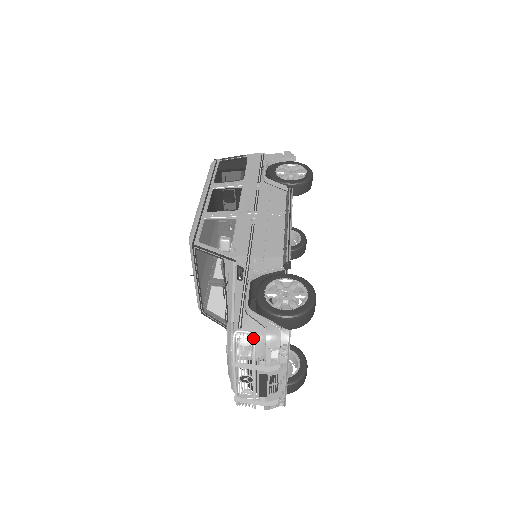
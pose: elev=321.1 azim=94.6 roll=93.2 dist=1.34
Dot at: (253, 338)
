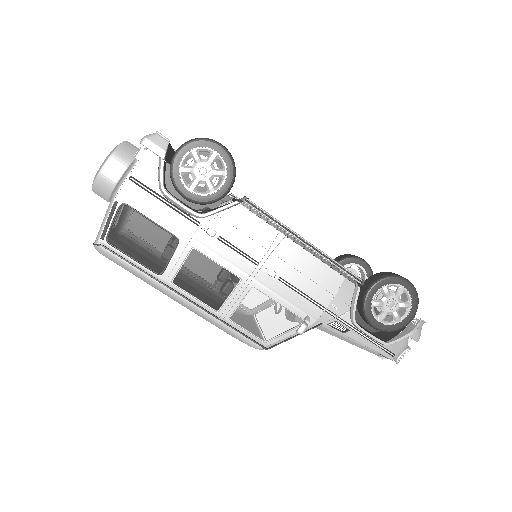
Dot at: occluded
